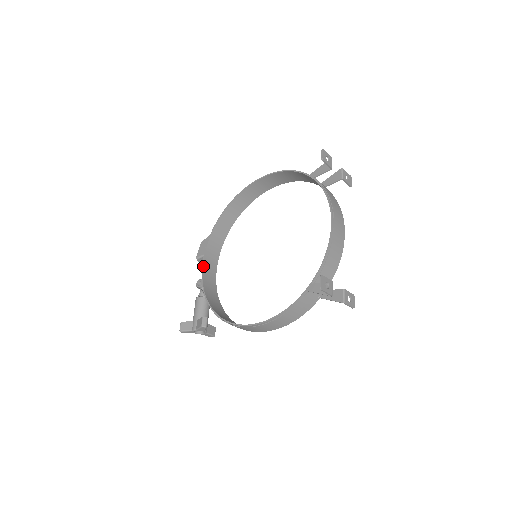
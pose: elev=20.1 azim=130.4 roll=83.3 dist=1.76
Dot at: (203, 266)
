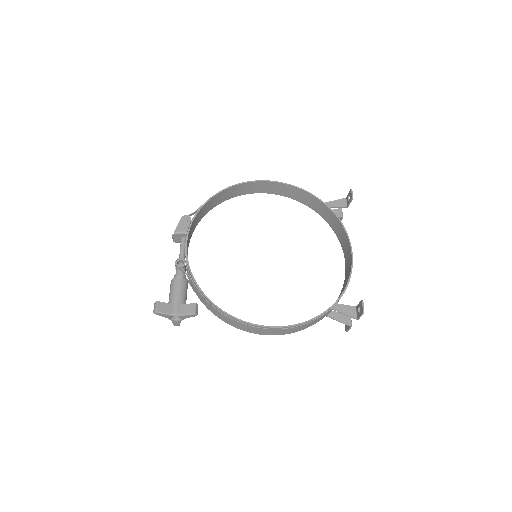
Dot at: occluded
